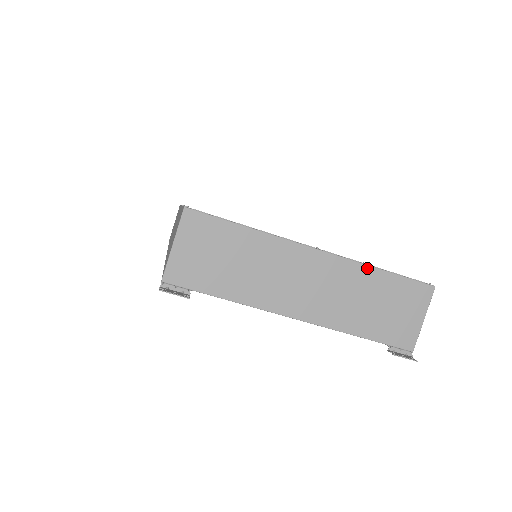
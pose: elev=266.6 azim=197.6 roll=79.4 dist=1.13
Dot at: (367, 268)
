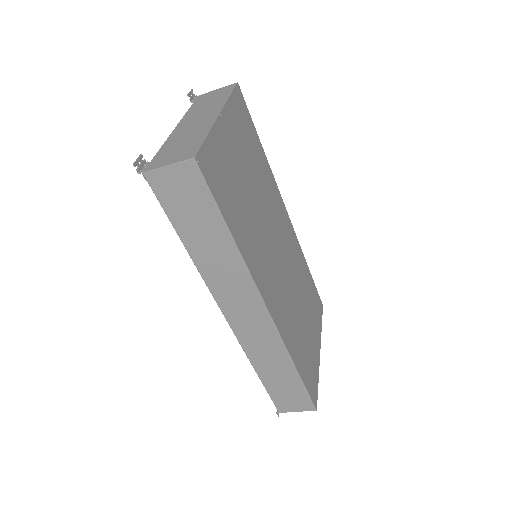
Dot at: (320, 332)
